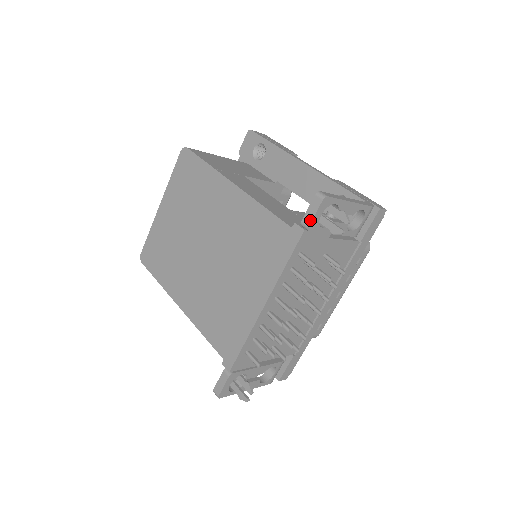
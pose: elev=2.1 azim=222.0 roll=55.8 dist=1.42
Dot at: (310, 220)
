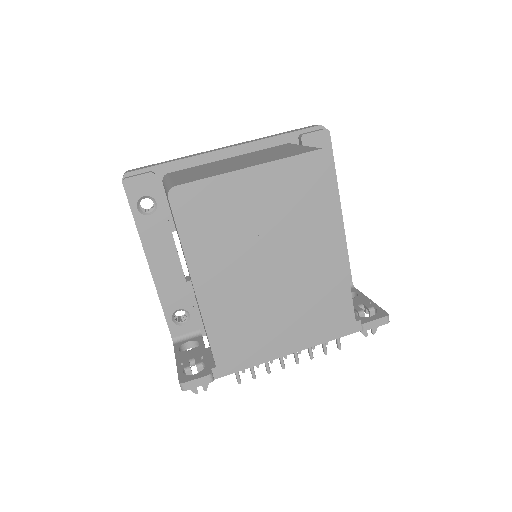
Dot at: (371, 328)
